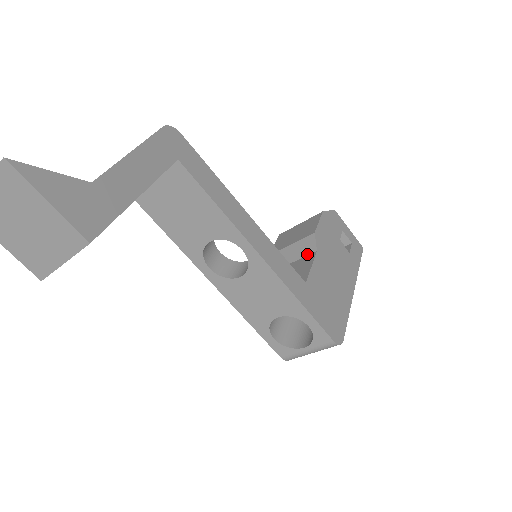
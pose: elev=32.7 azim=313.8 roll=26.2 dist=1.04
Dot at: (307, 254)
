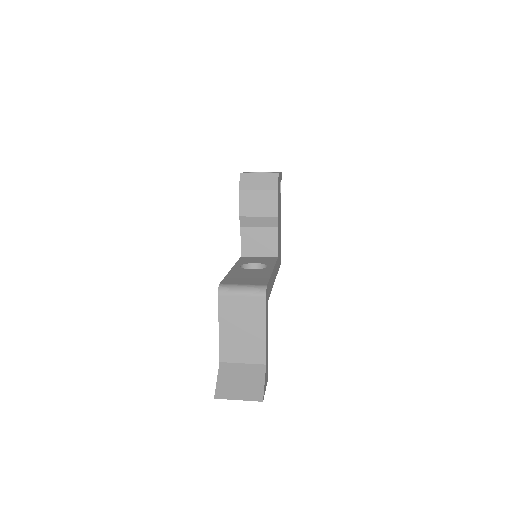
Dot at: (271, 227)
